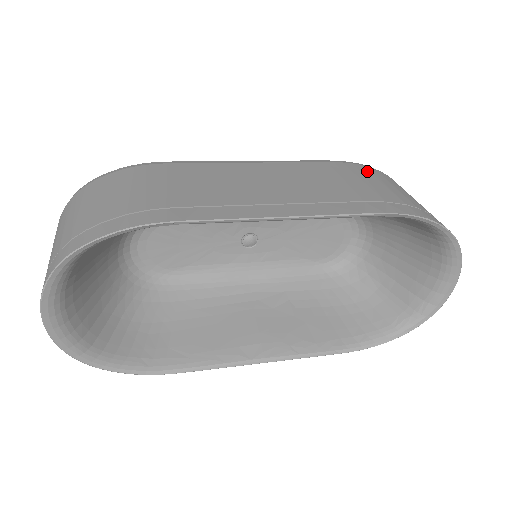
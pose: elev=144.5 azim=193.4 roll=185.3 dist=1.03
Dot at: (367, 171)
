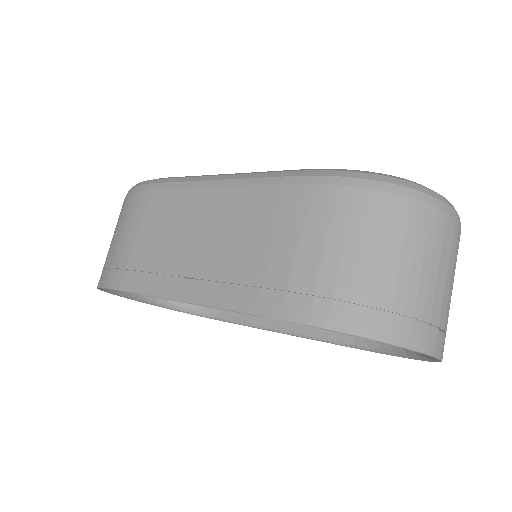
Dot at: (324, 204)
